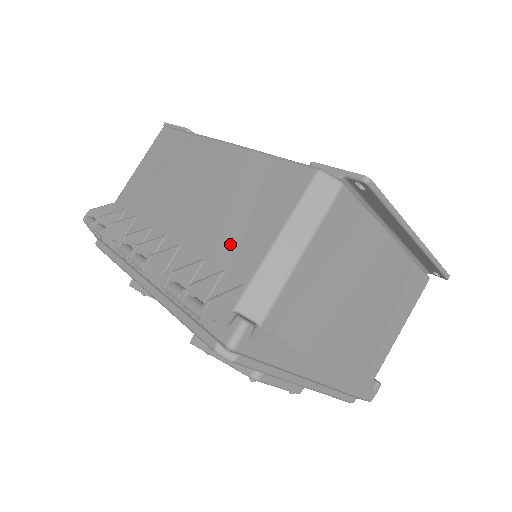
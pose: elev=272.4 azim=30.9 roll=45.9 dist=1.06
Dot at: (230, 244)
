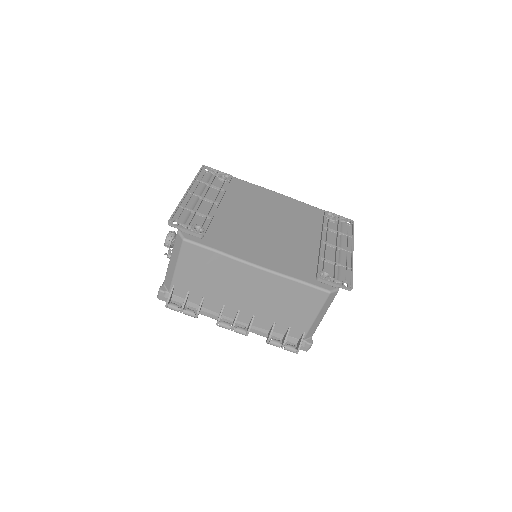
Dot at: (289, 318)
